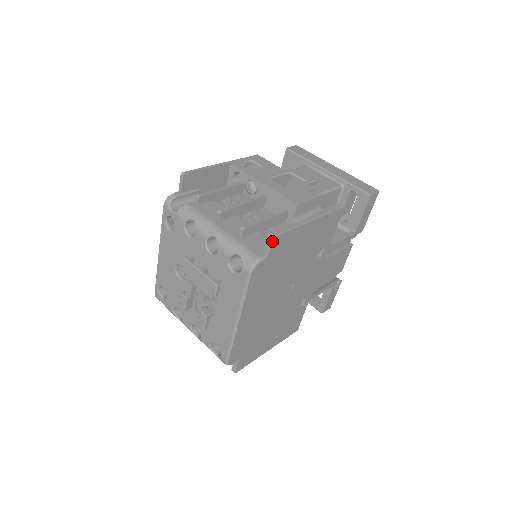
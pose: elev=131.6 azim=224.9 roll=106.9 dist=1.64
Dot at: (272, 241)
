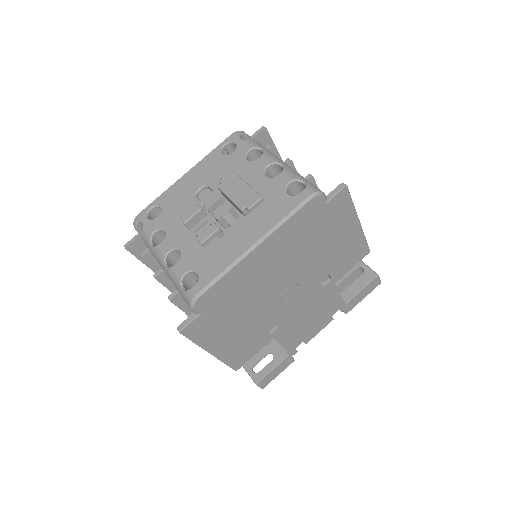
Dot at: (343, 189)
